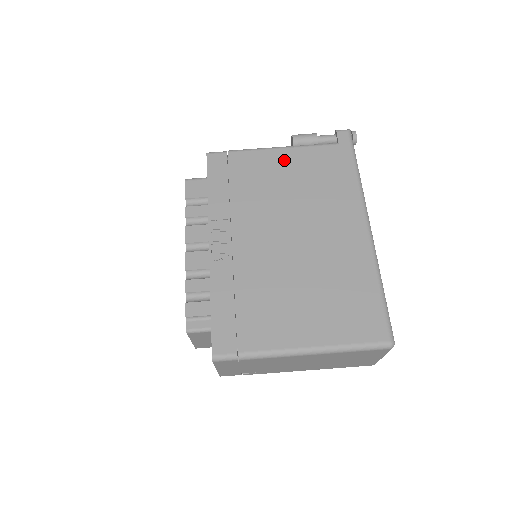
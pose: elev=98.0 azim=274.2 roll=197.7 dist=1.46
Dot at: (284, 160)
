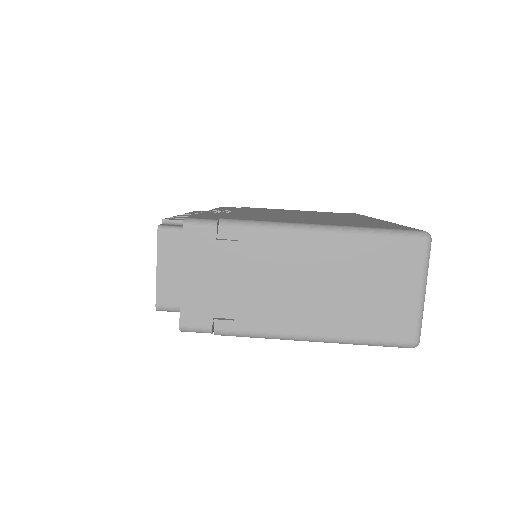
Dot at: occluded
